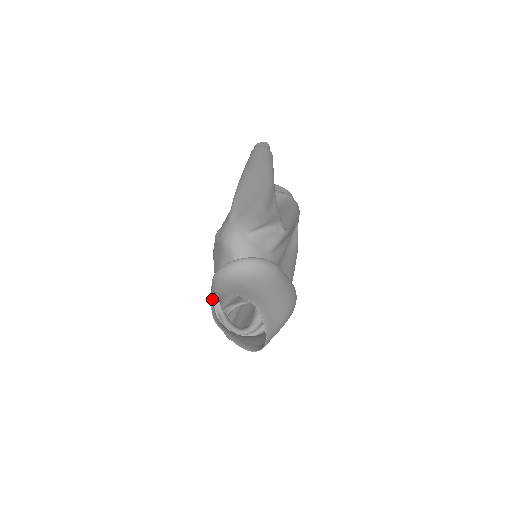
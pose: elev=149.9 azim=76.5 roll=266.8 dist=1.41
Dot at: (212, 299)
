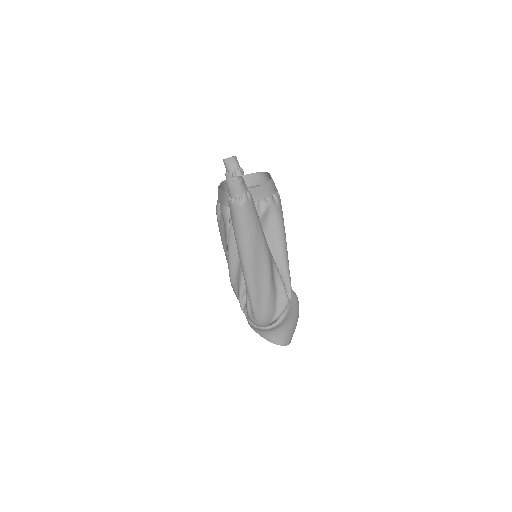
Dot at: occluded
